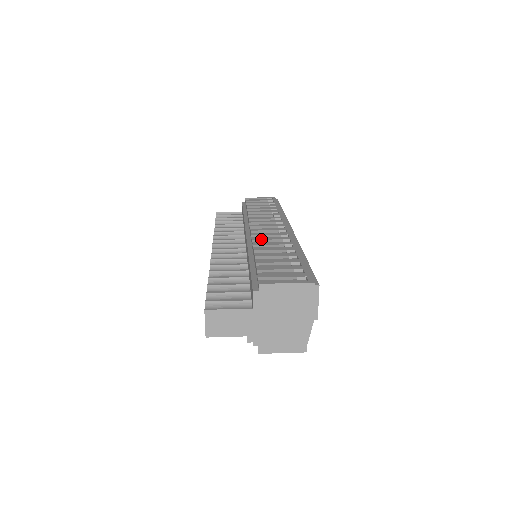
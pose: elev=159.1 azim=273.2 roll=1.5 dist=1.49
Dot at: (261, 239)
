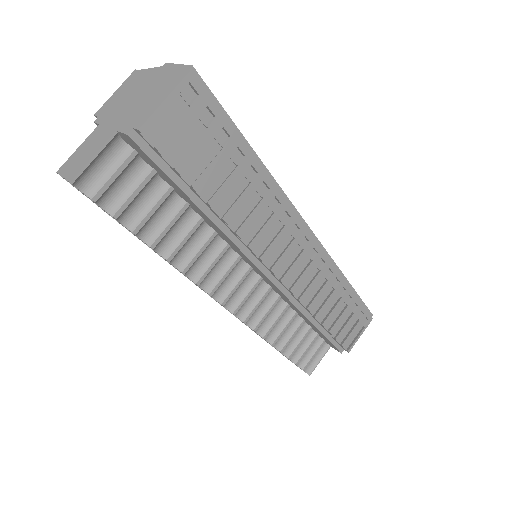
Dot at: occluded
